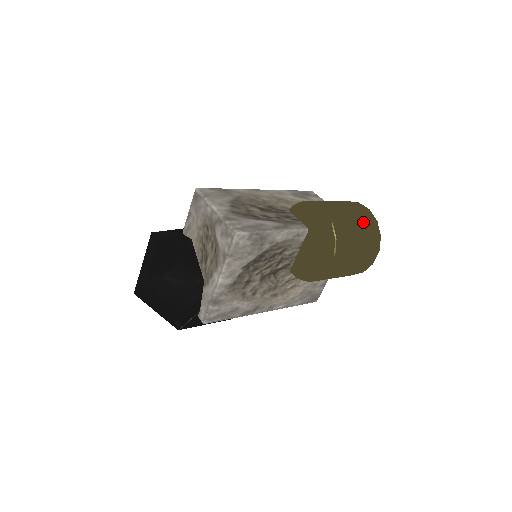
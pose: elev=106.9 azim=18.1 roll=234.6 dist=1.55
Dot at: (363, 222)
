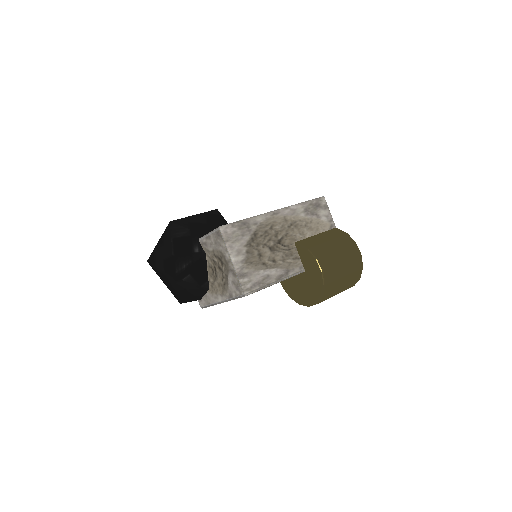
Dot at: (350, 274)
